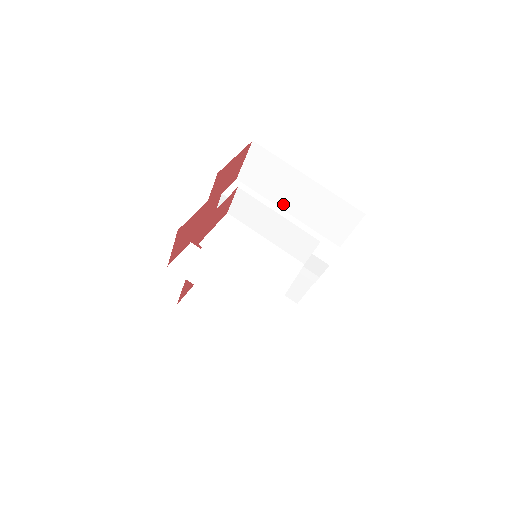
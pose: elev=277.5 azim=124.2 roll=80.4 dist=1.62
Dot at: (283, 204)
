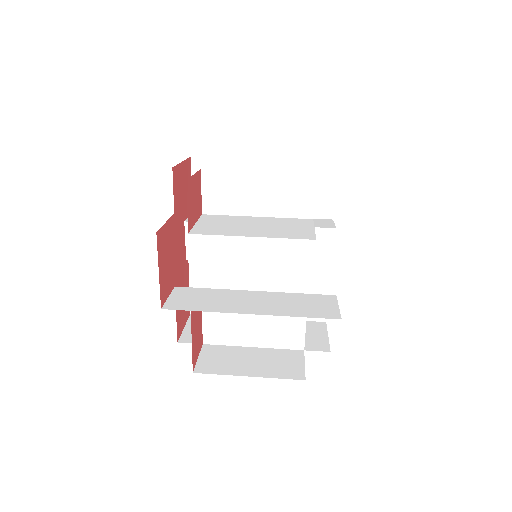
Dot at: occluded
